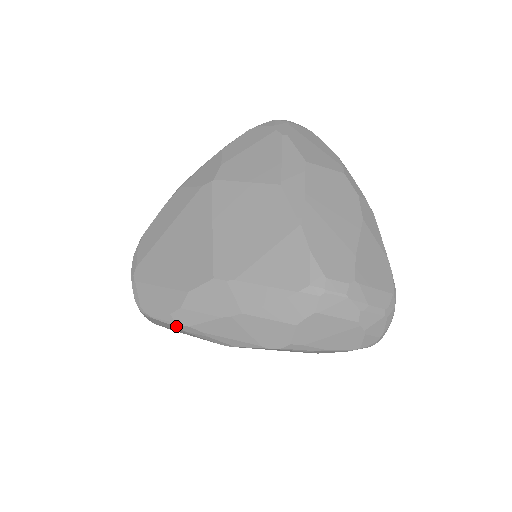
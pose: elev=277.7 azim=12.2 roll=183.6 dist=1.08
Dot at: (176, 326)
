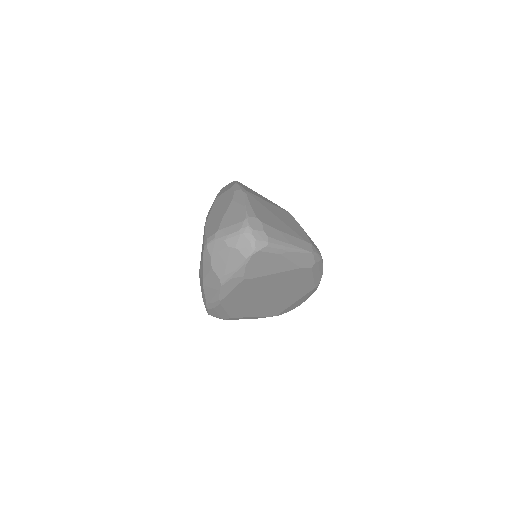
Dot at: (208, 309)
